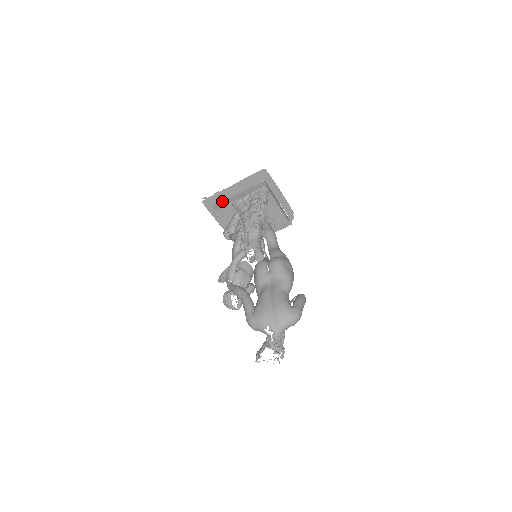
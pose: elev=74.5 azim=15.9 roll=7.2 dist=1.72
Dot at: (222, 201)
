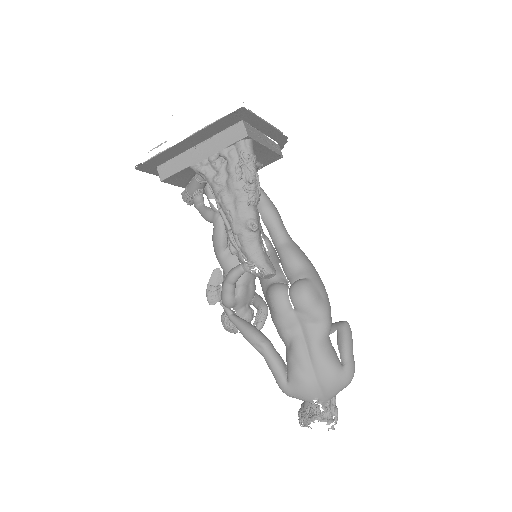
Dot at: (169, 159)
